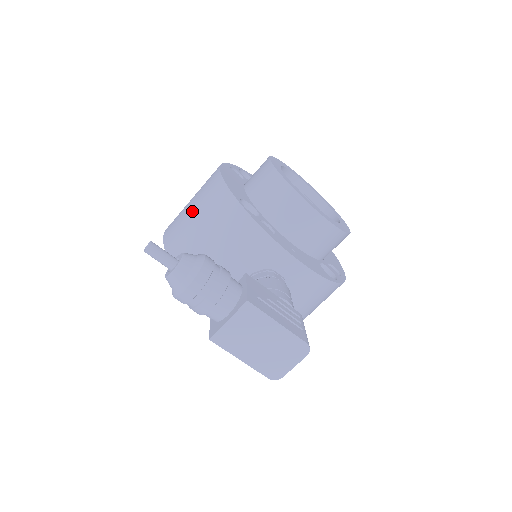
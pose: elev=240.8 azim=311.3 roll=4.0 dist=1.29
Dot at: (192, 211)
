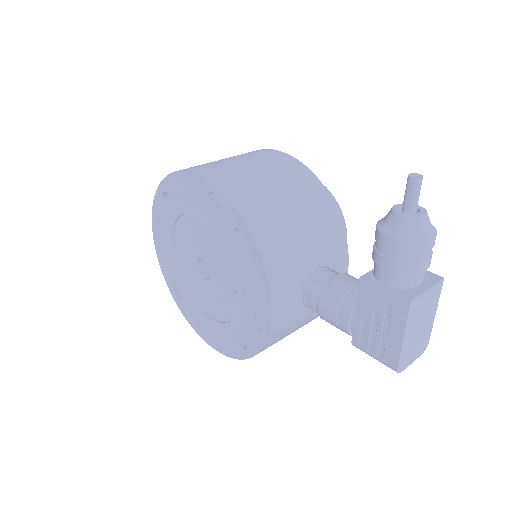
Dot at: (262, 172)
